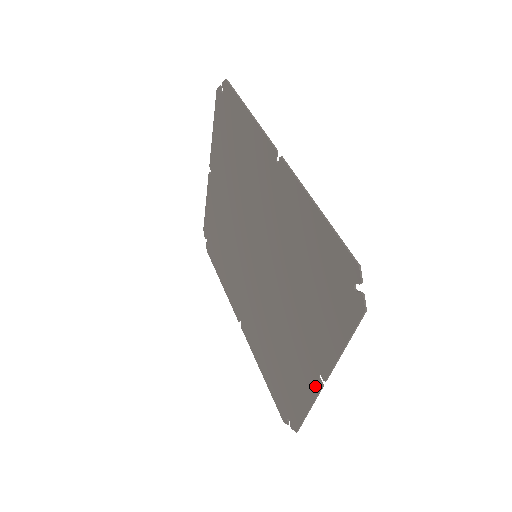
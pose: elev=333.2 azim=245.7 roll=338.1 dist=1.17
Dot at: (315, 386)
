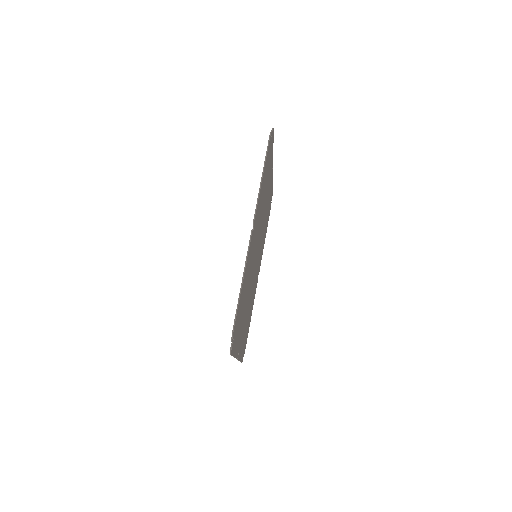
Dot at: occluded
